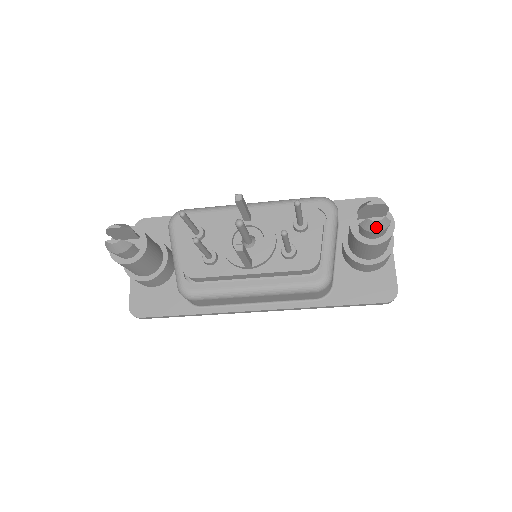
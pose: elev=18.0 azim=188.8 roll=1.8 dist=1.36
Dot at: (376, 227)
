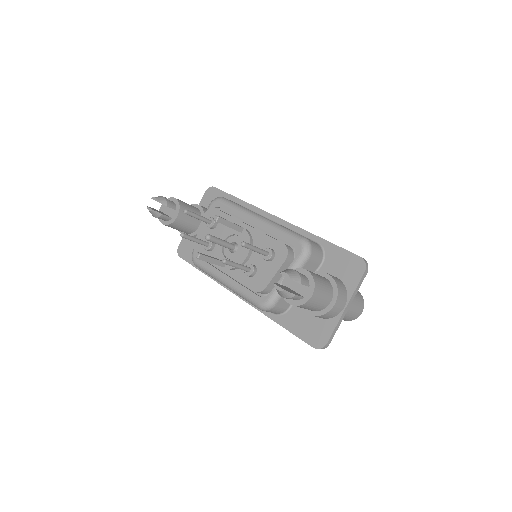
Dot at: (280, 293)
